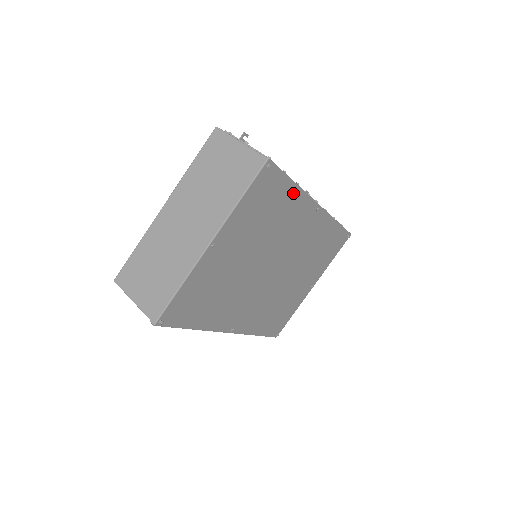
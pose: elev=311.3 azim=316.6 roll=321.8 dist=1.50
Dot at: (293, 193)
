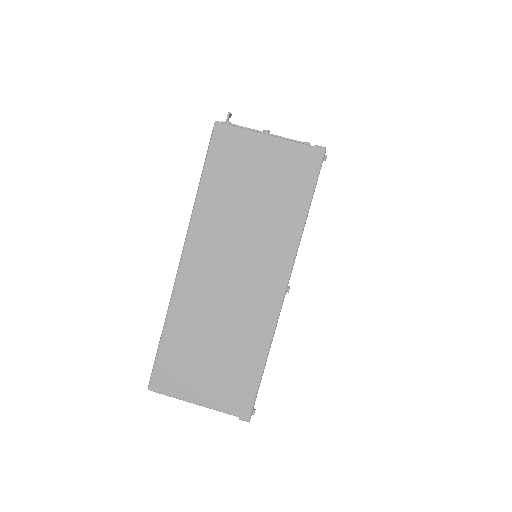
Dot at: occluded
